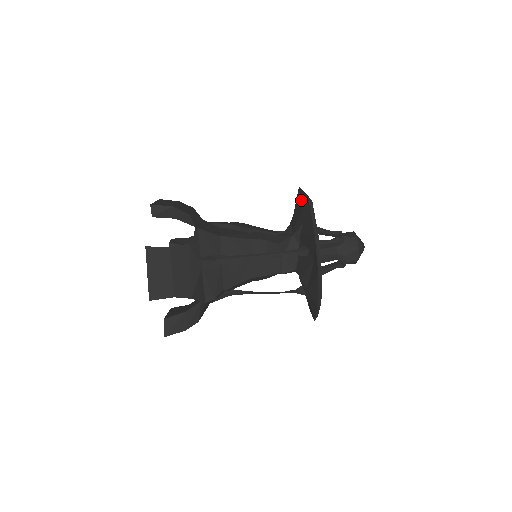
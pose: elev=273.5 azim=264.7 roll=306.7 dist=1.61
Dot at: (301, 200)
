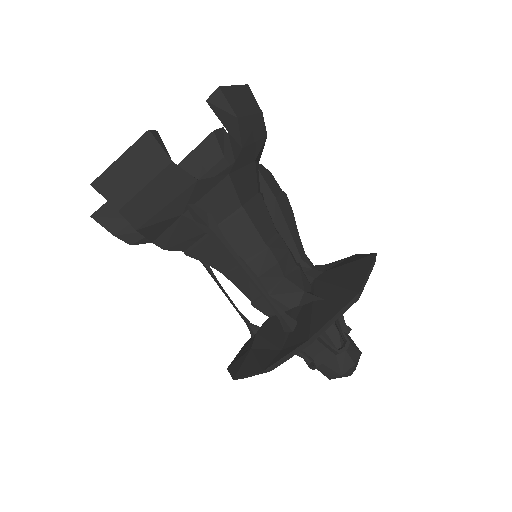
Dot at: (357, 274)
